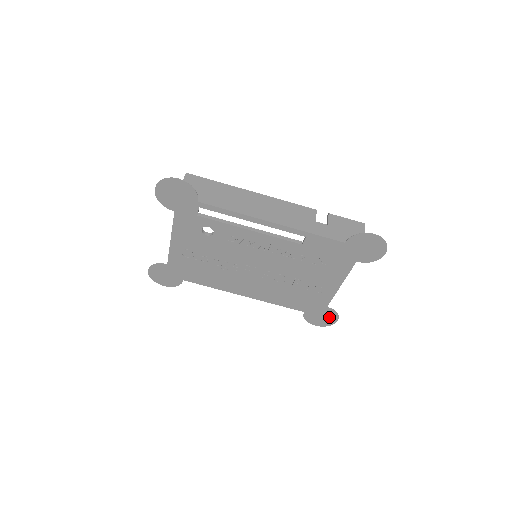
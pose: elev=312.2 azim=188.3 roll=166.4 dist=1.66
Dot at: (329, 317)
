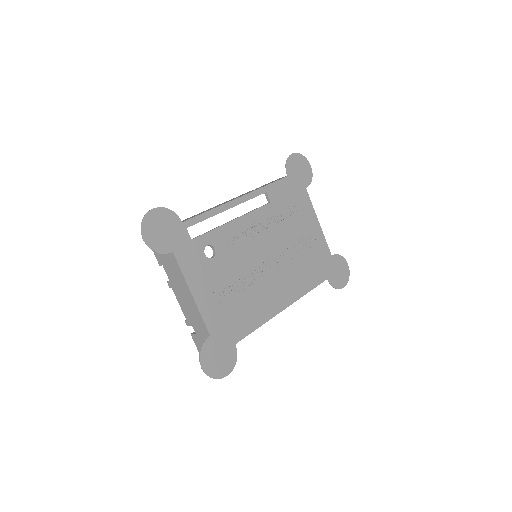
Dot at: (341, 266)
